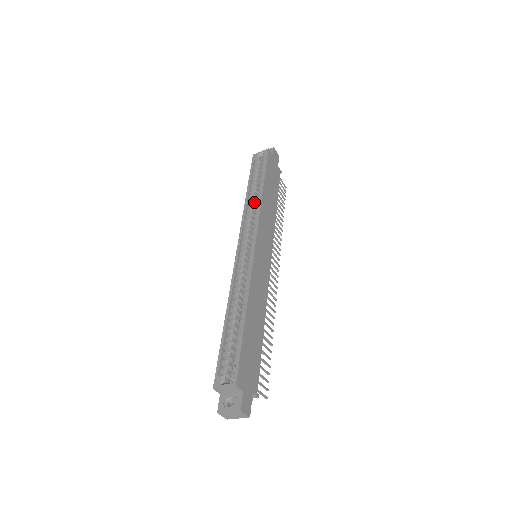
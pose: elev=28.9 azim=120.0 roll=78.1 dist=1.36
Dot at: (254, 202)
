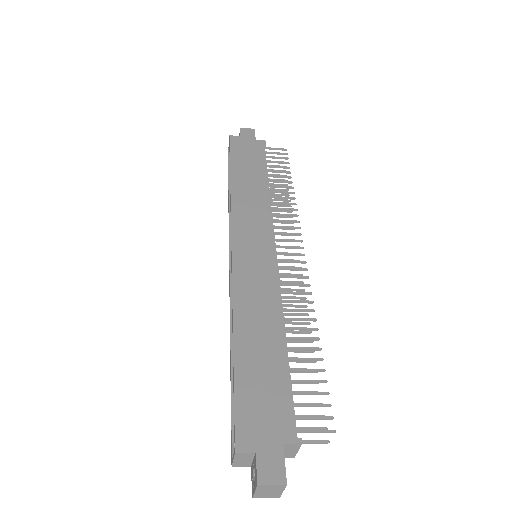
Dot at: occluded
